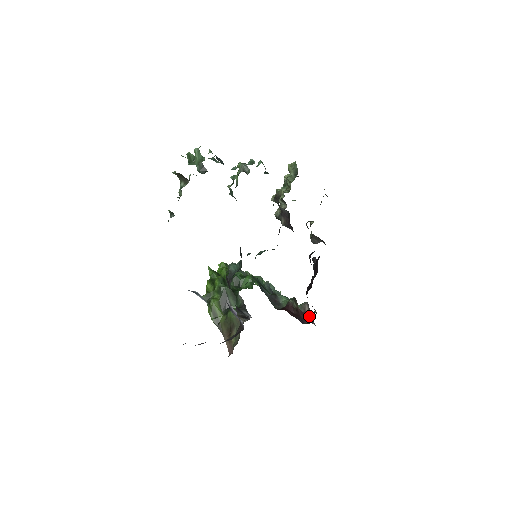
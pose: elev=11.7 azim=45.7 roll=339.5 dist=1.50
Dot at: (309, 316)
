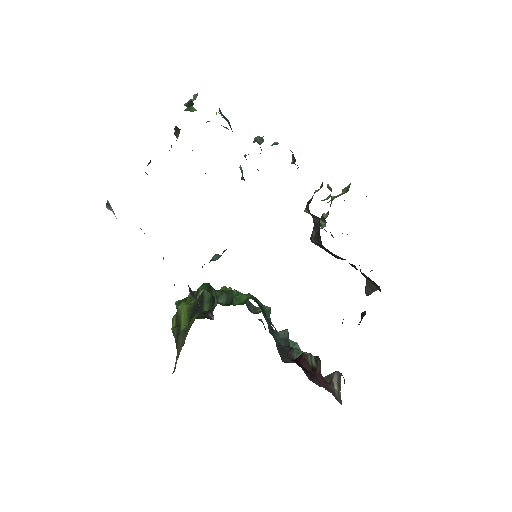
Dot at: (335, 390)
